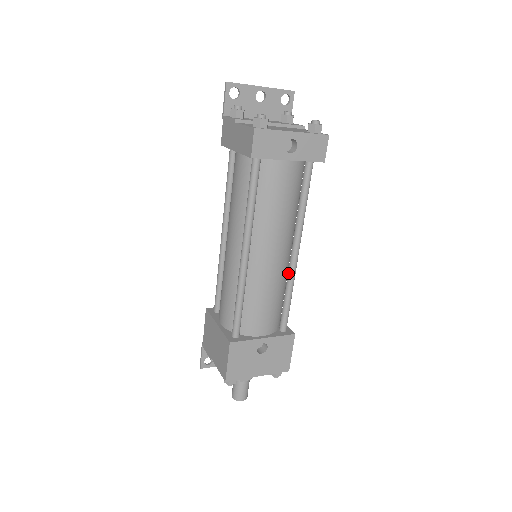
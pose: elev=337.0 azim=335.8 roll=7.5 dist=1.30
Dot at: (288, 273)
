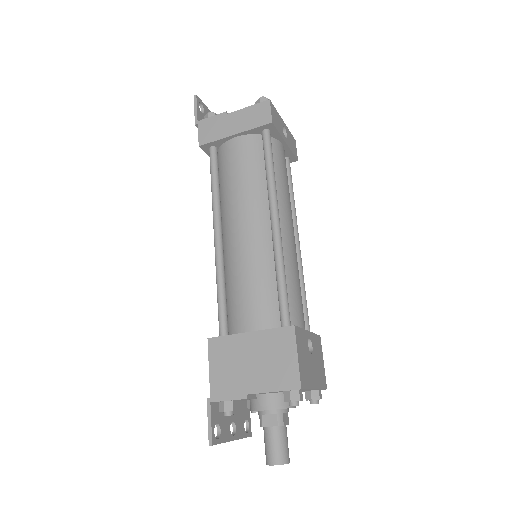
Dot at: occluded
